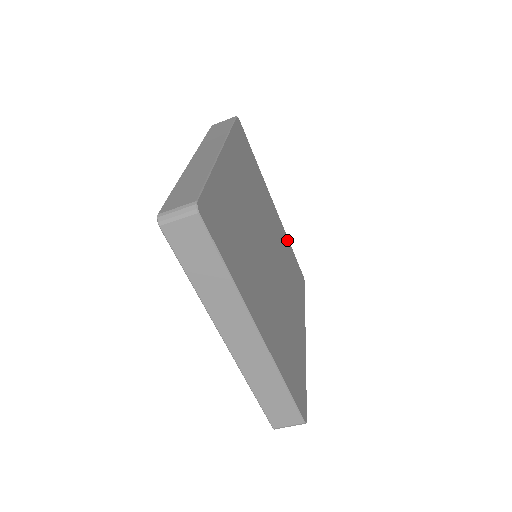
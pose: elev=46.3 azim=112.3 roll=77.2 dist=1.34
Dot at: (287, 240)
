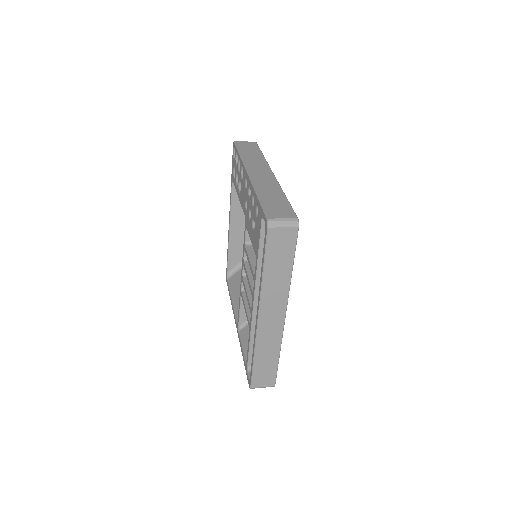
Dot at: occluded
